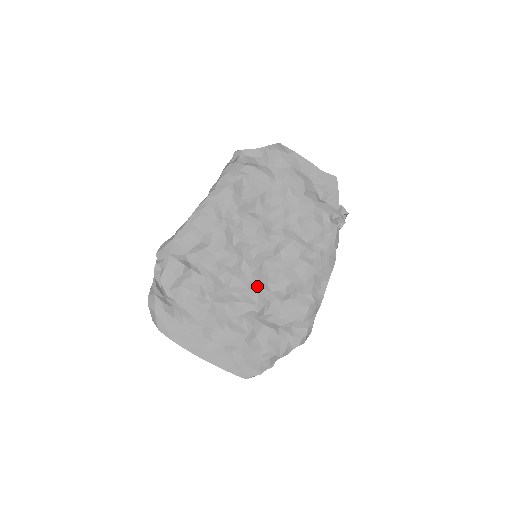
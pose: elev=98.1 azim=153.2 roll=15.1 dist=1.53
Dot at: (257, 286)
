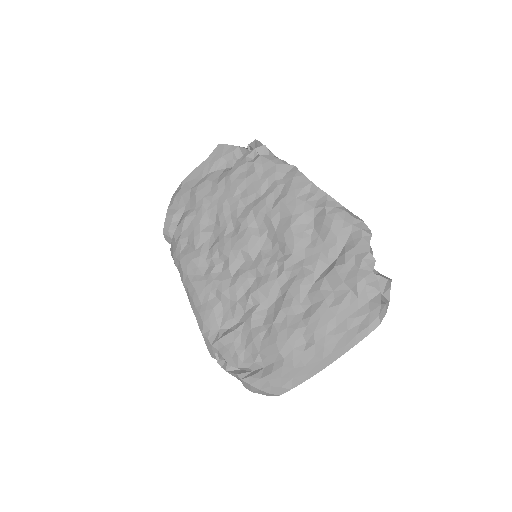
Dot at: (280, 268)
